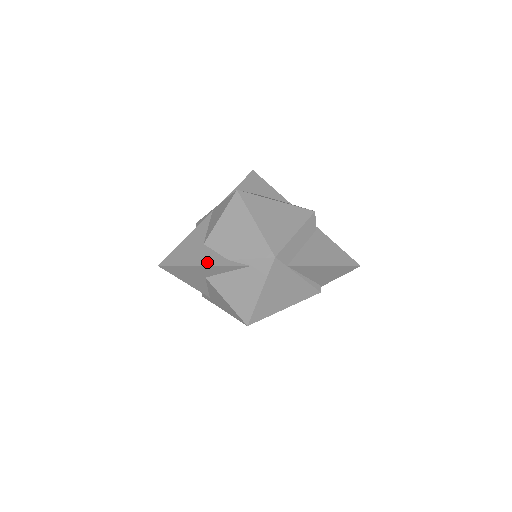
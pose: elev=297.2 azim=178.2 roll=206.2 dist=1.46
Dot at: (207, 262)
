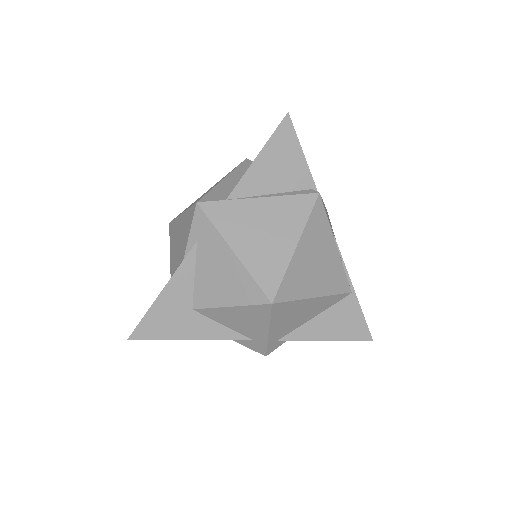
Dot at: (165, 287)
